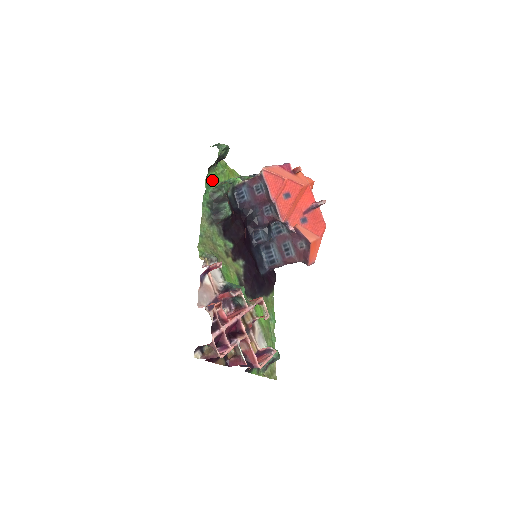
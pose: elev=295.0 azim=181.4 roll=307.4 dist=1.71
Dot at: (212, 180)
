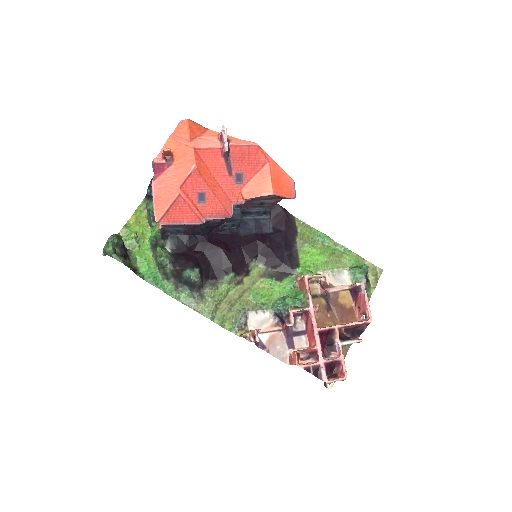
Dot at: (147, 267)
